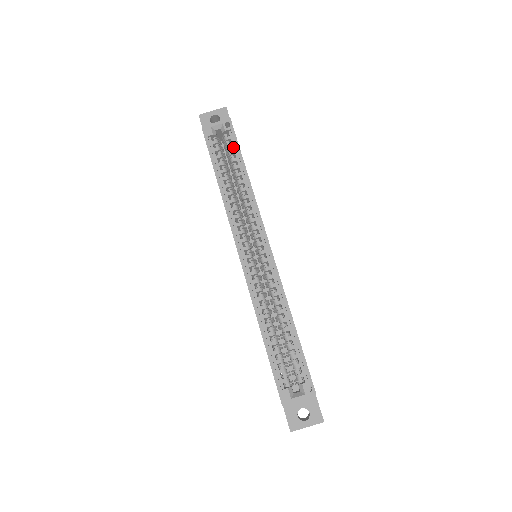
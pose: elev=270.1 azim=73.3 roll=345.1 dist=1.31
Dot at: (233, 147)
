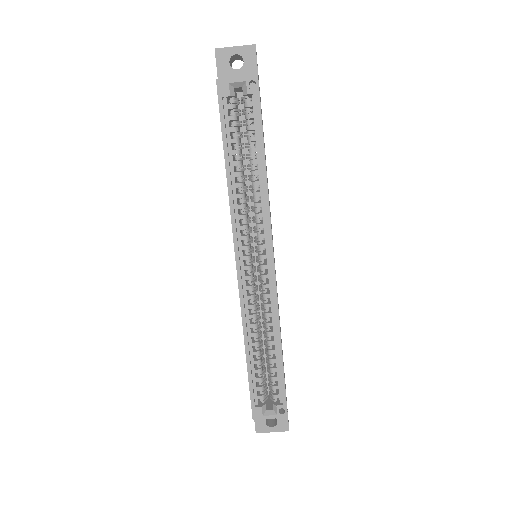
Dot at: (254, 120)
